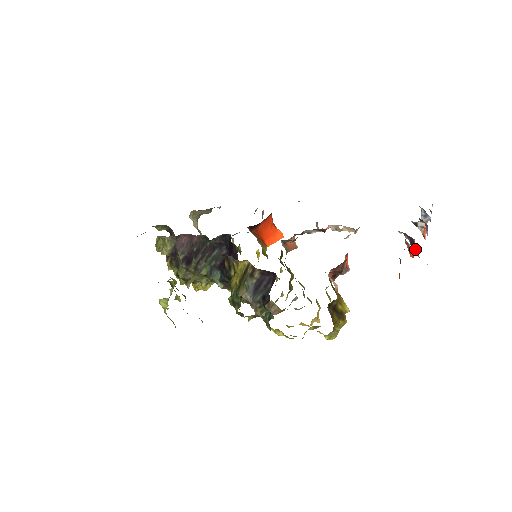
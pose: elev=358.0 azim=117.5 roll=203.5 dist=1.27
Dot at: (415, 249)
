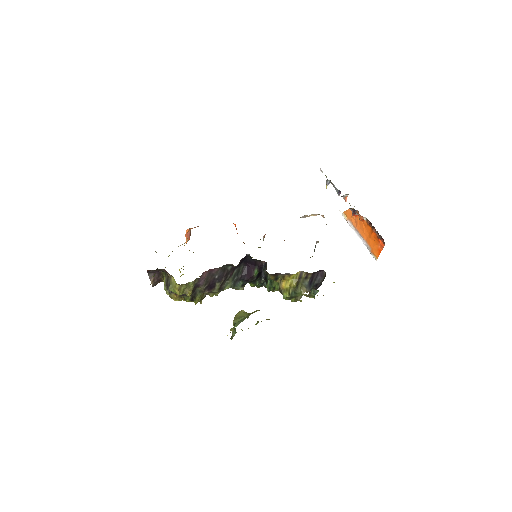
Dot at: occluded
